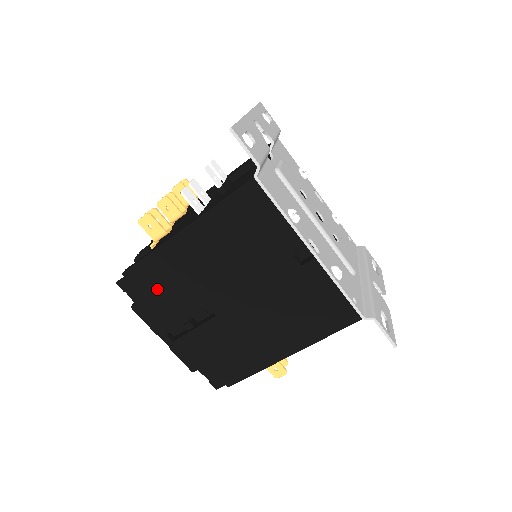
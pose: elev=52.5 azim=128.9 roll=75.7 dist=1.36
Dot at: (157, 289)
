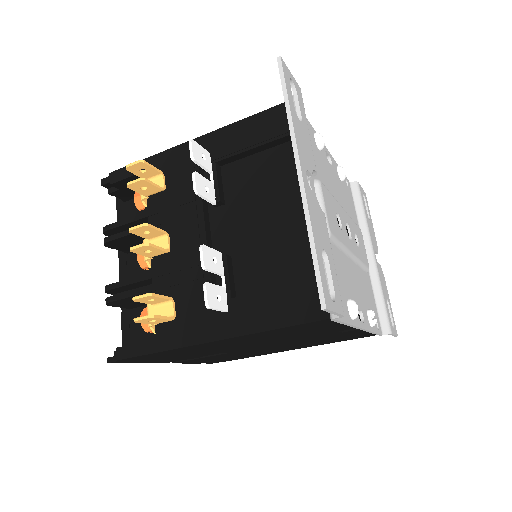
Dot at: (163, 357)
